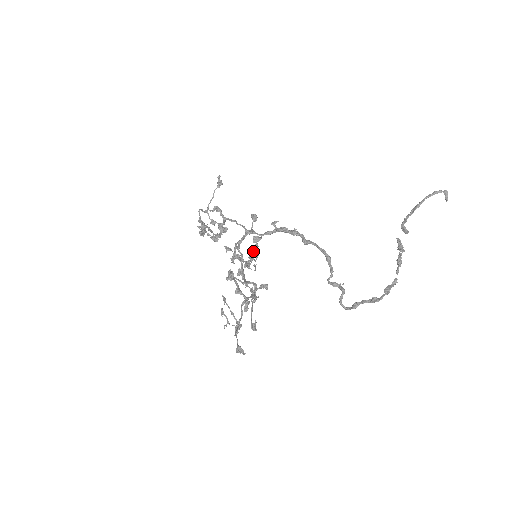
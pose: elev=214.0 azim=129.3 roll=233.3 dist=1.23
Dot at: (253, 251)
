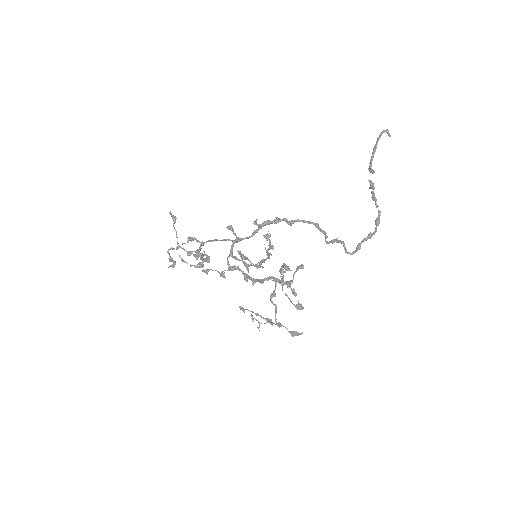
Dot at: (271, 247)
